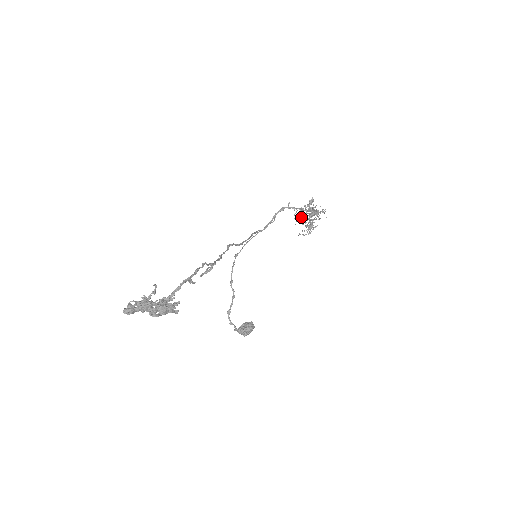
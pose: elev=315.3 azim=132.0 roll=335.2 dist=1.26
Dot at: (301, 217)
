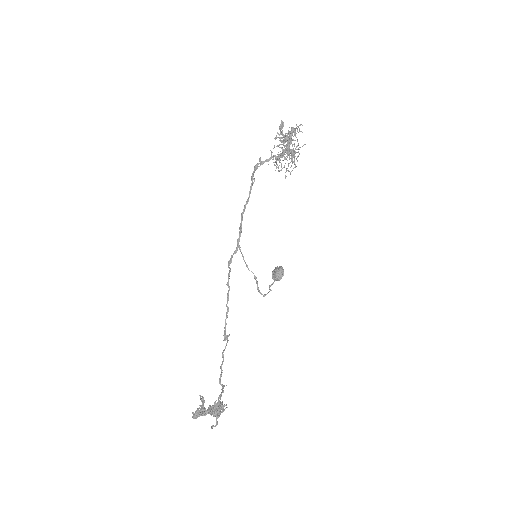
Dot at: (279, 162)
